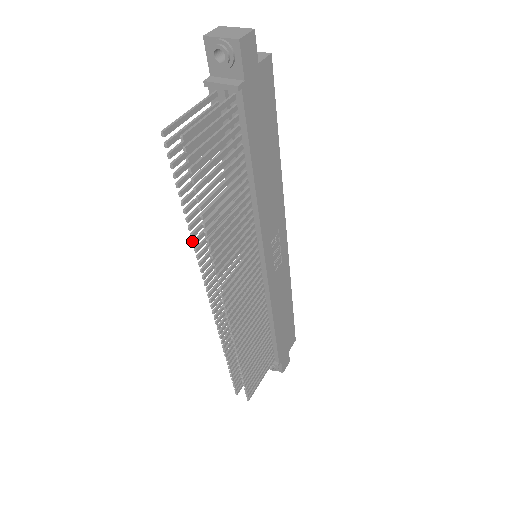
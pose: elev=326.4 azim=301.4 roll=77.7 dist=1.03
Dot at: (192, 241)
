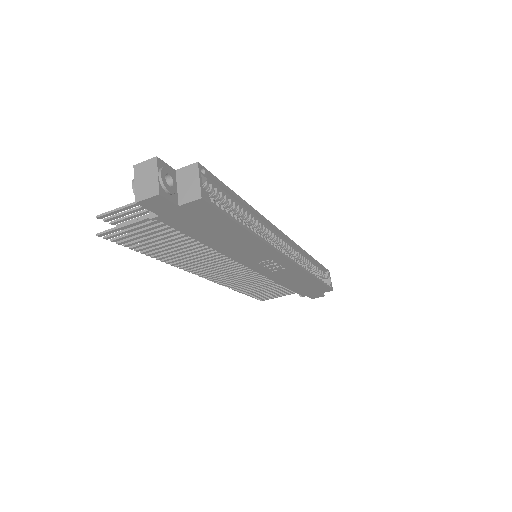
Dot at: occluded
